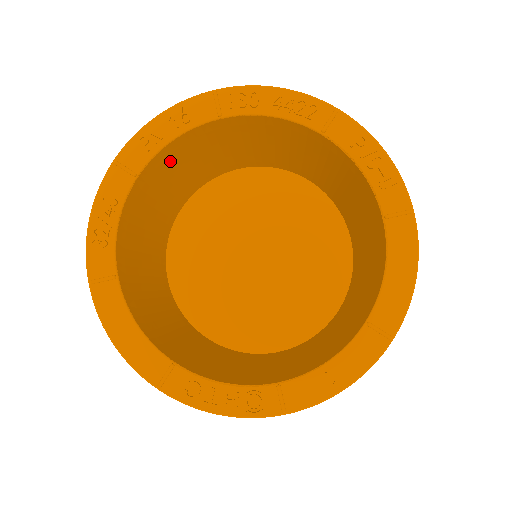
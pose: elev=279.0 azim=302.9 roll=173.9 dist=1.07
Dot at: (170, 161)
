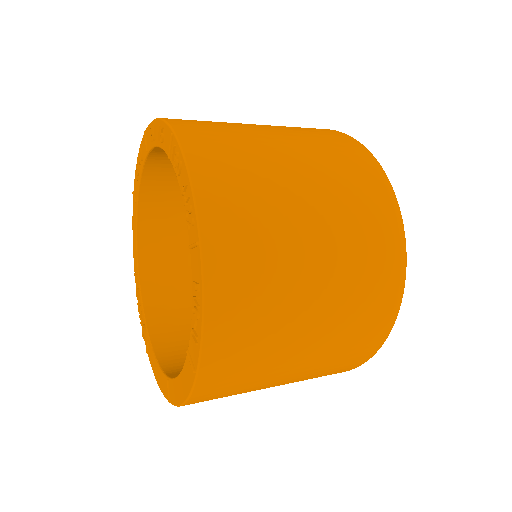
Dot at: occluded
